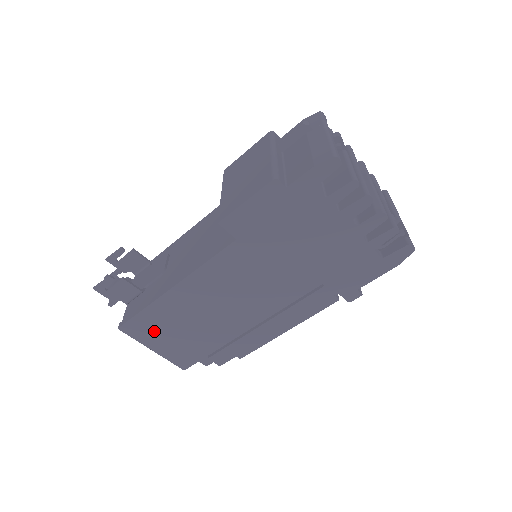
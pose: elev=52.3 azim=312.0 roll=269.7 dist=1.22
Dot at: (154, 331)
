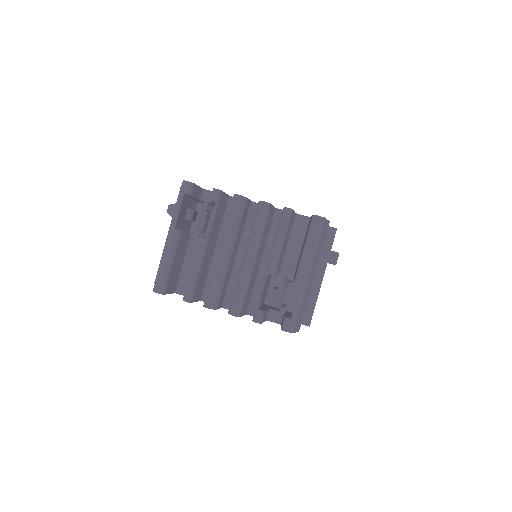
Dot at: occluded
